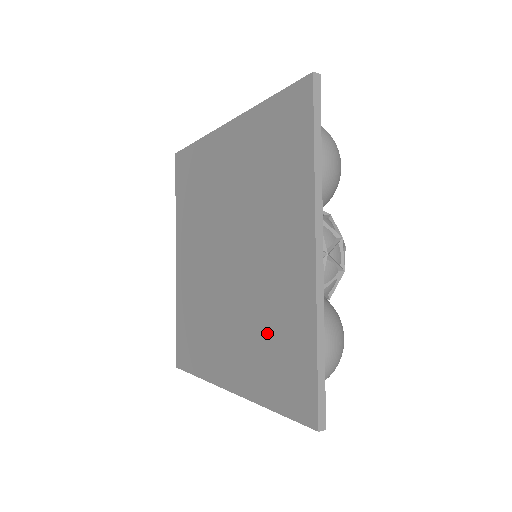
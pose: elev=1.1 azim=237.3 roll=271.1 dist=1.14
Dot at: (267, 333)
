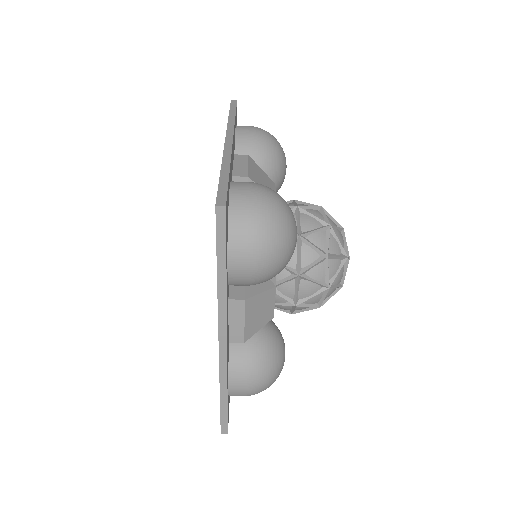
Dot at: occluded
